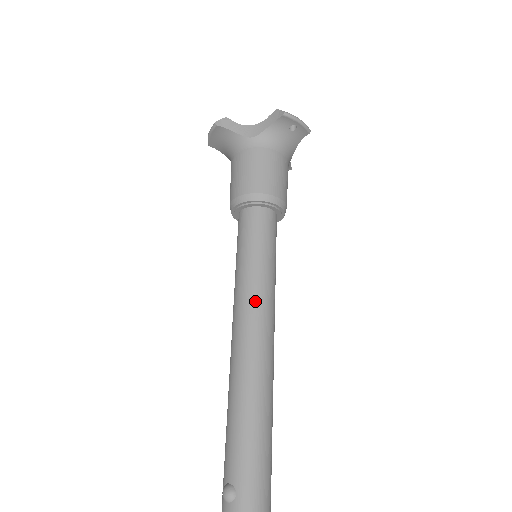
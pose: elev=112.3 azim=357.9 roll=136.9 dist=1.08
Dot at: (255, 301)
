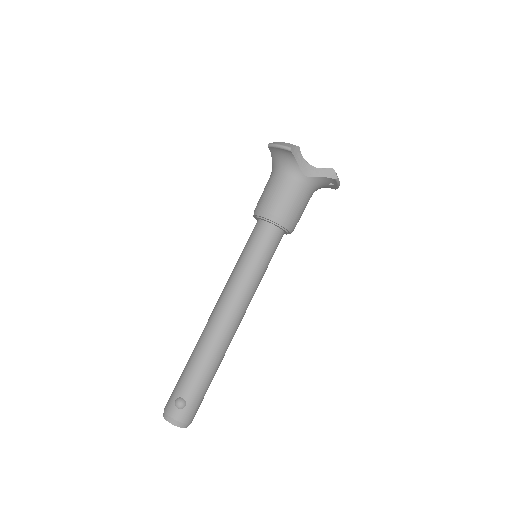
Dot at: (247, 296)
